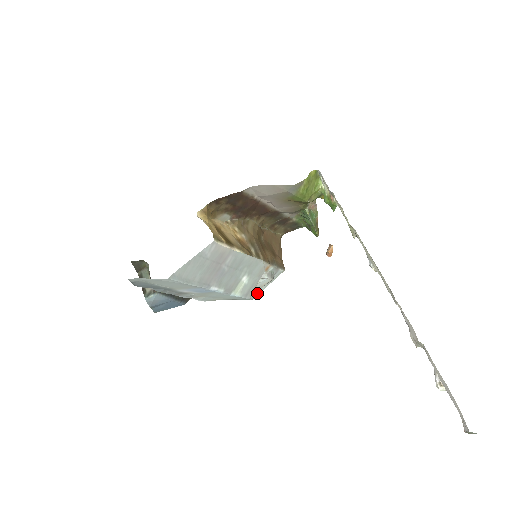
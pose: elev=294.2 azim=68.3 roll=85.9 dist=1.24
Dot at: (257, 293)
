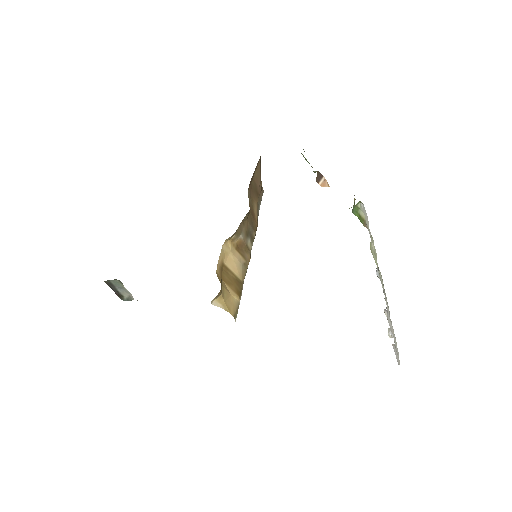
Dot at: occluded
